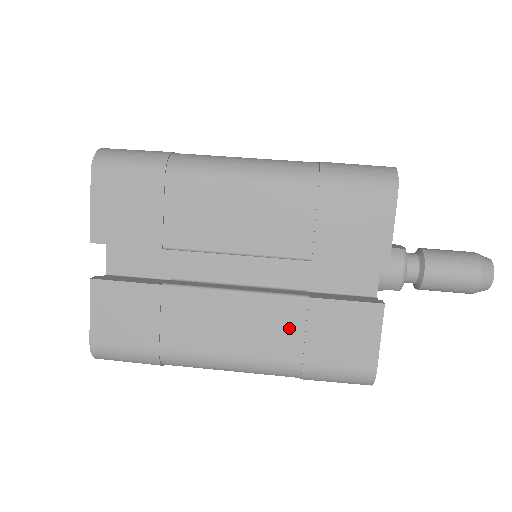
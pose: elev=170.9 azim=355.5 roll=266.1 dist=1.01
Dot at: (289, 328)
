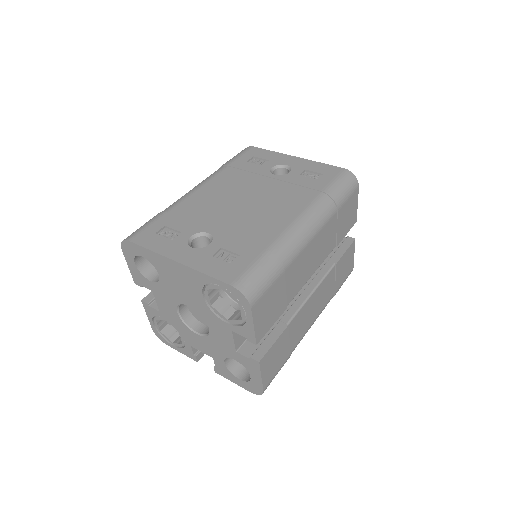
Dot at: (330, 285)
